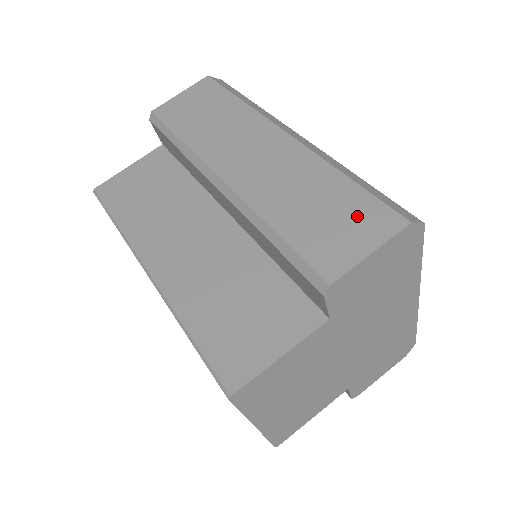
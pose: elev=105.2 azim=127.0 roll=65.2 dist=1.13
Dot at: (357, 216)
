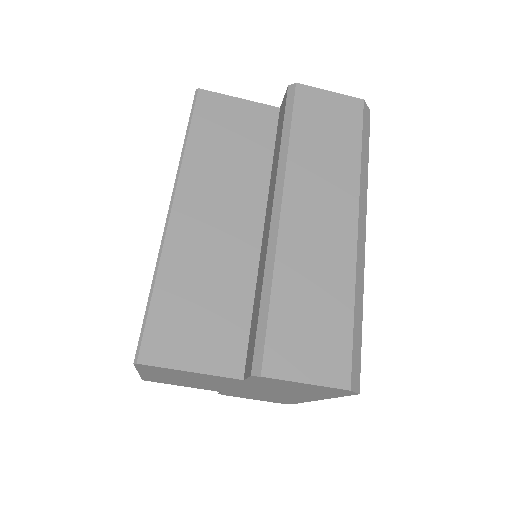
Dot at: (327, 347)
